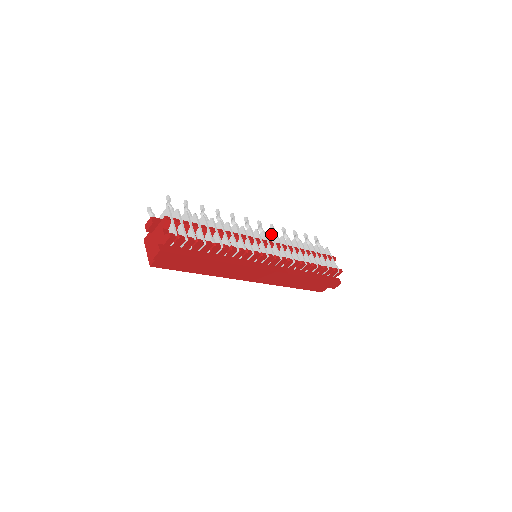
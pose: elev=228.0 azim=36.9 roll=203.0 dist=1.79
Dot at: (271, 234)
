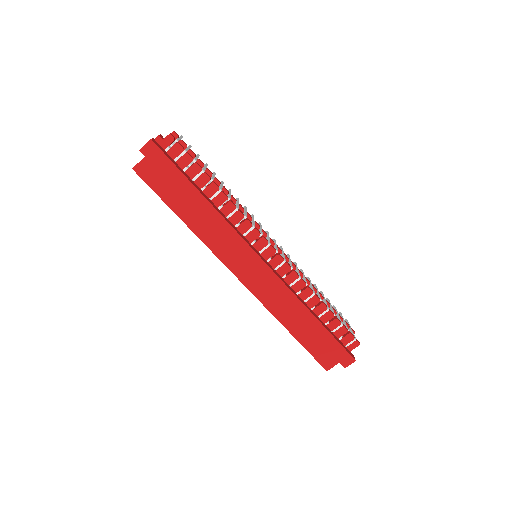
Dot at: occluded
